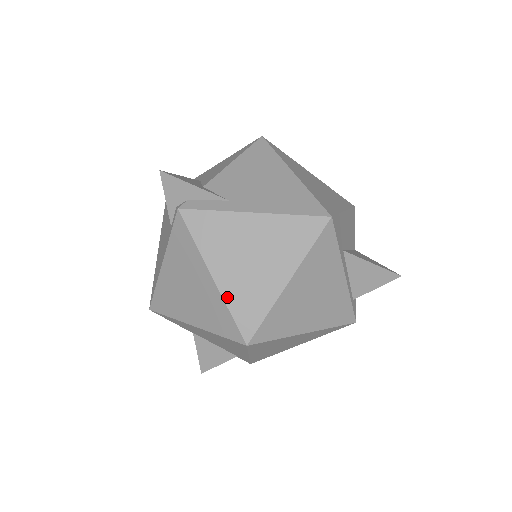
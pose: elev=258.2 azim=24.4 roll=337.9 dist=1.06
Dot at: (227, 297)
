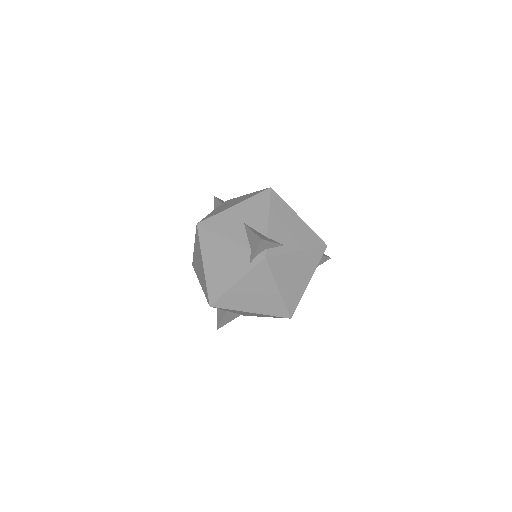
Dot at: (284, 298)
